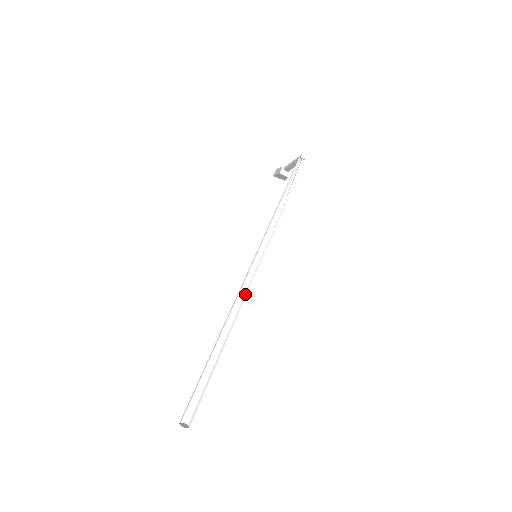
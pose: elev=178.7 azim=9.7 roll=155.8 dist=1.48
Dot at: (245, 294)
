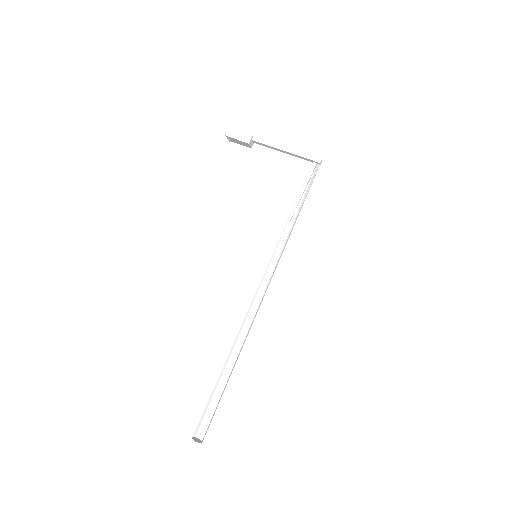
Dot at: (256, 301)
